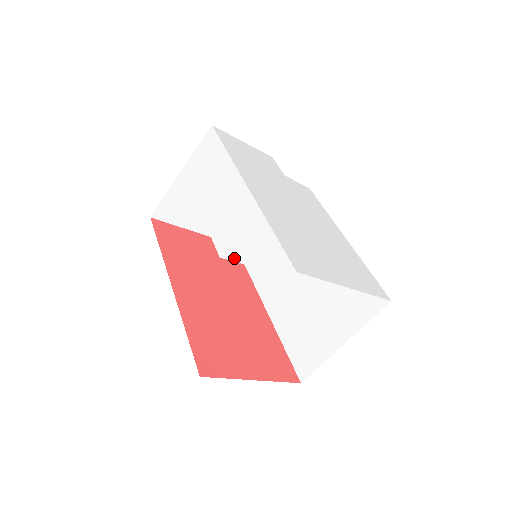
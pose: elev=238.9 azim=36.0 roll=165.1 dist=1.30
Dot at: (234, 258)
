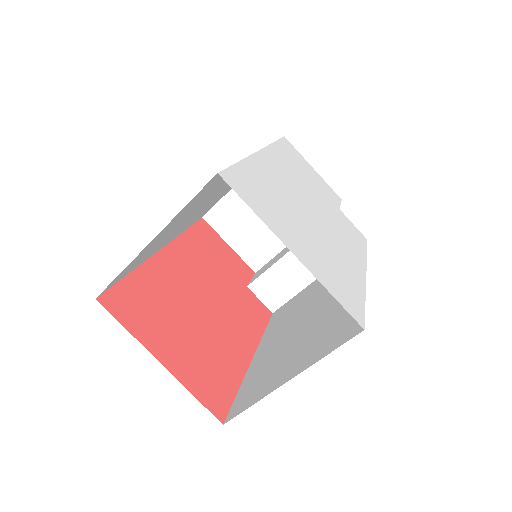
Dot at: (263, 297)
